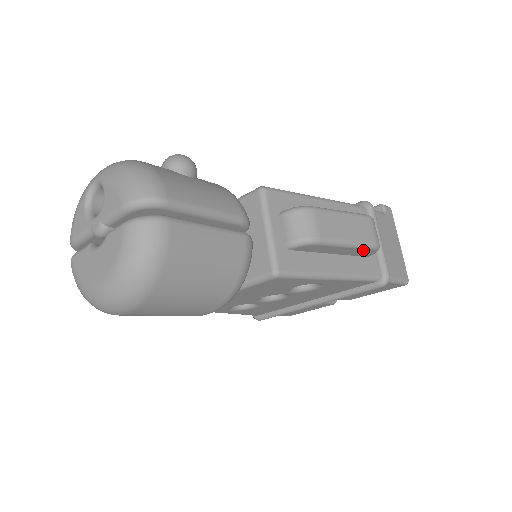
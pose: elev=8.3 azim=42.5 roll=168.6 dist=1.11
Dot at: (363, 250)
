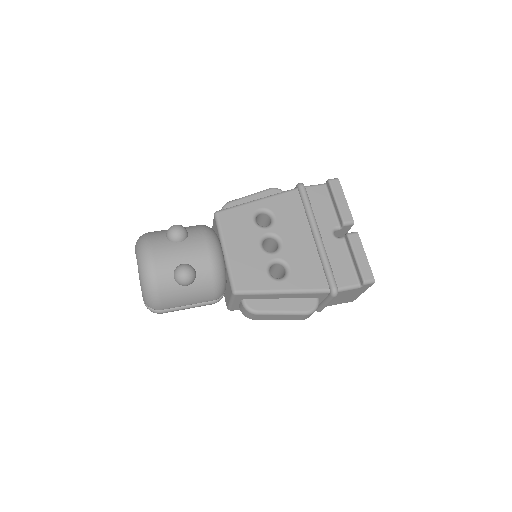
Dot at: occluded
